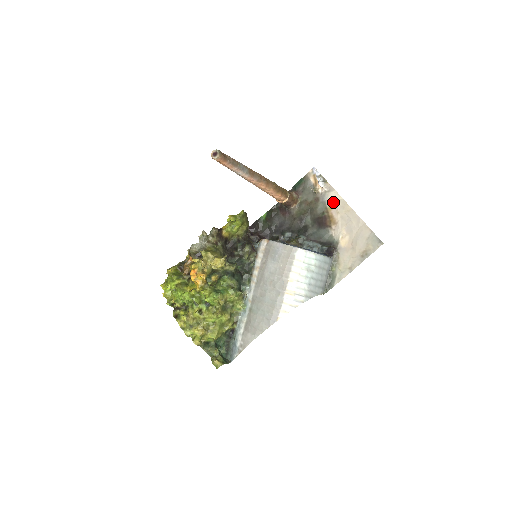
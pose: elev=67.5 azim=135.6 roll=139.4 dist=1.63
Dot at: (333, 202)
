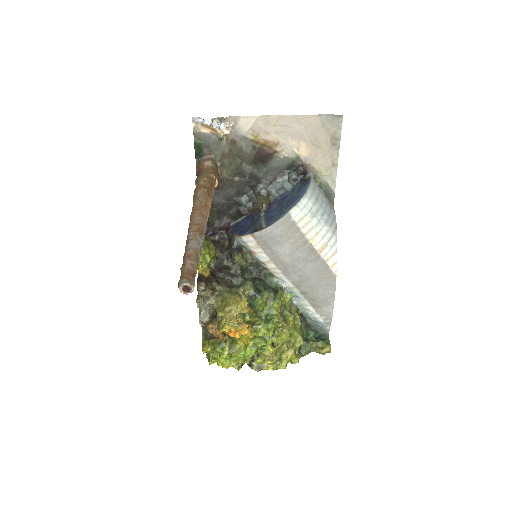
Dot at: (252, 129)
